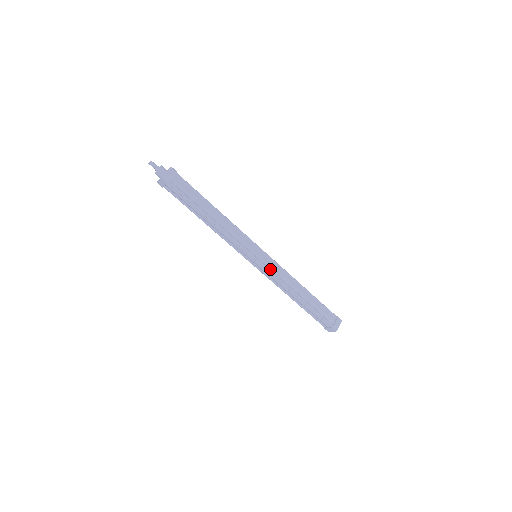
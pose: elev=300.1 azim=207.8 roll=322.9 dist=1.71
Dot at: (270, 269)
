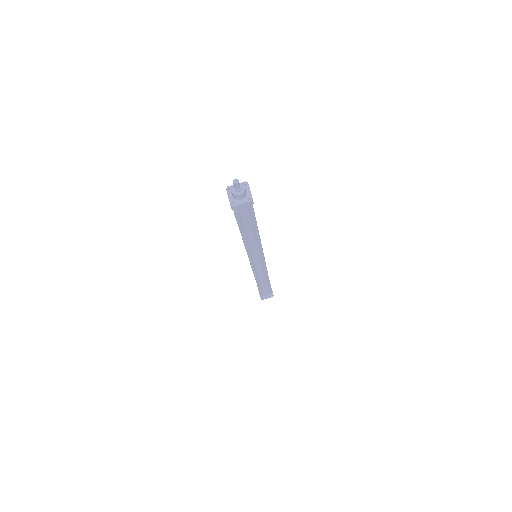
Dot at: occluded
